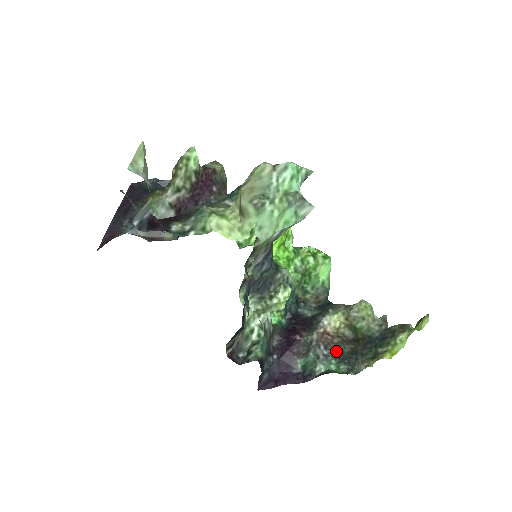
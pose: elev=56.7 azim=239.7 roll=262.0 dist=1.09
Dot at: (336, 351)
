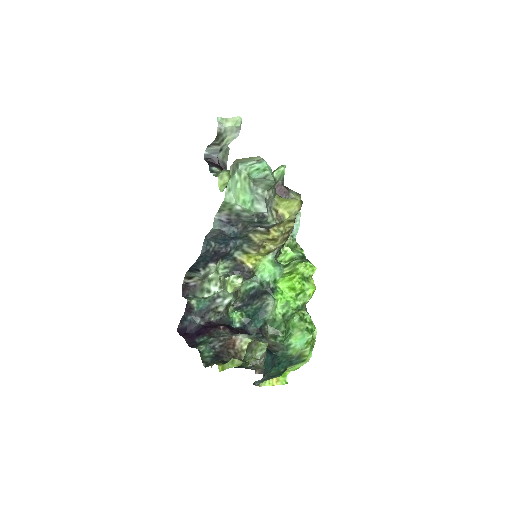
Dot at: (221, 353)
